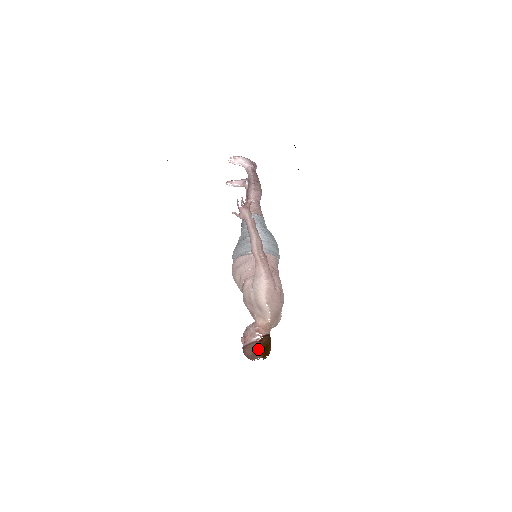
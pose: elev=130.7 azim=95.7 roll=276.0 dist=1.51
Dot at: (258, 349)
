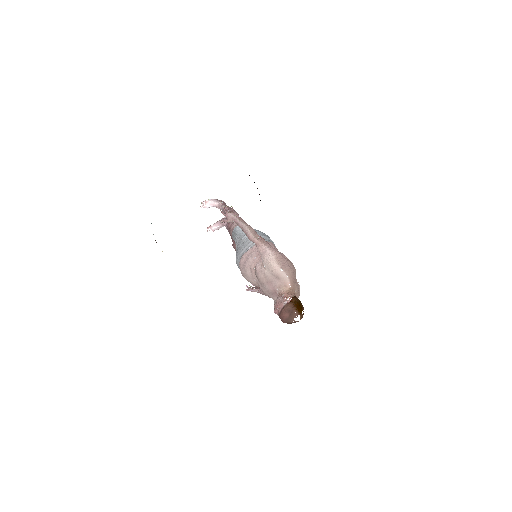
Dot at: (292, 307)
